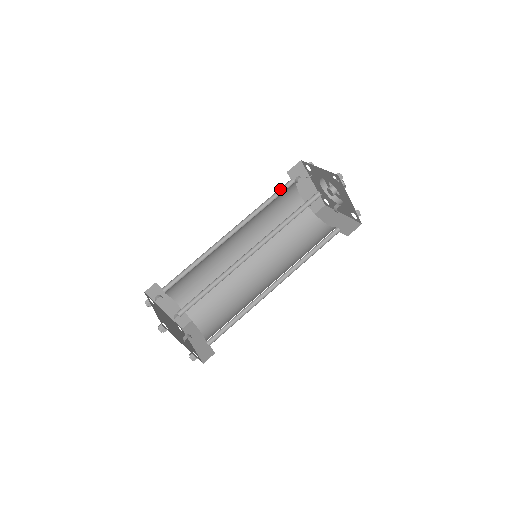
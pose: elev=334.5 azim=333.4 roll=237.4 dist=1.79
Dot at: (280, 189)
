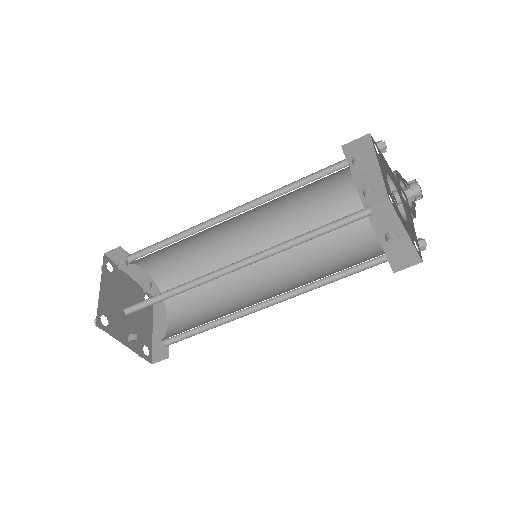
Dot at: (322, 169)
